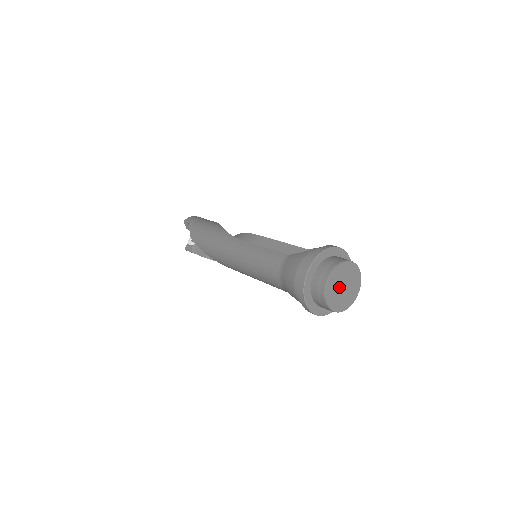
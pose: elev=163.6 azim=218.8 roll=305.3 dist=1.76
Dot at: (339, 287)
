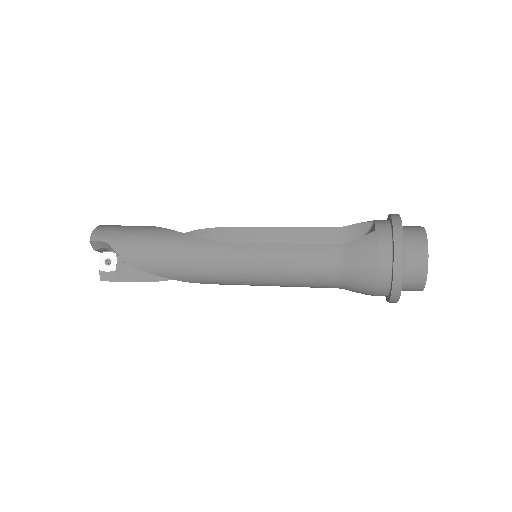
Dot at: occluded
